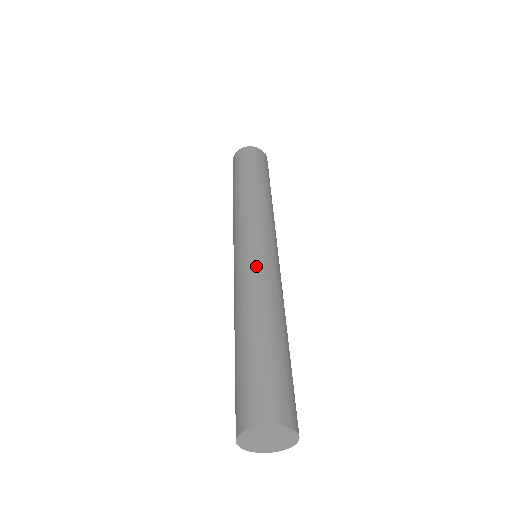
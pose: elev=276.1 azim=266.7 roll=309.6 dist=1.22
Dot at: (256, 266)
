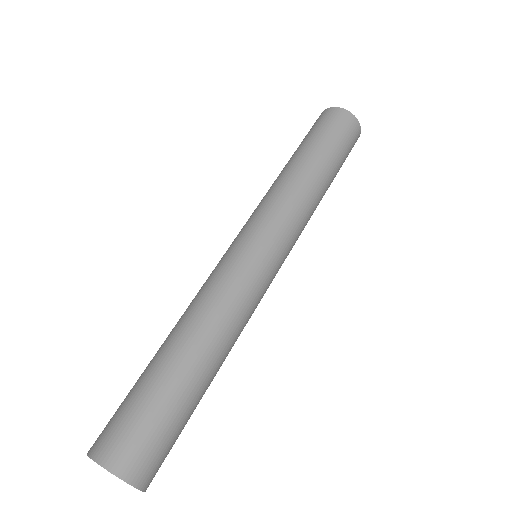
Dot at: (240, 282)
